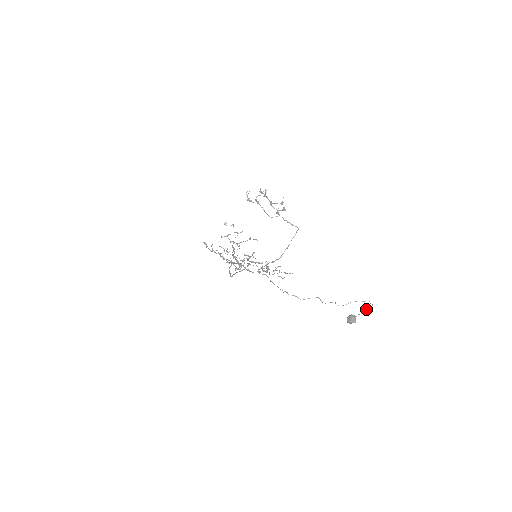
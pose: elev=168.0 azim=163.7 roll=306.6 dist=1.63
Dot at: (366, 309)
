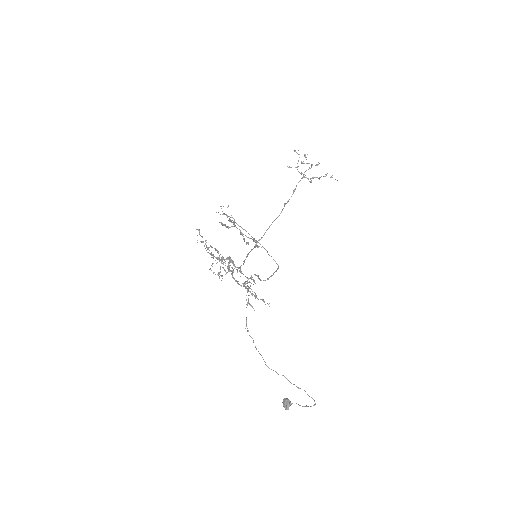
Dot at: (302, 406)
